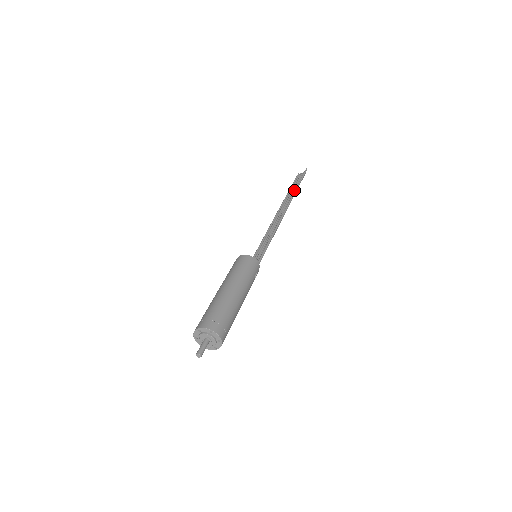
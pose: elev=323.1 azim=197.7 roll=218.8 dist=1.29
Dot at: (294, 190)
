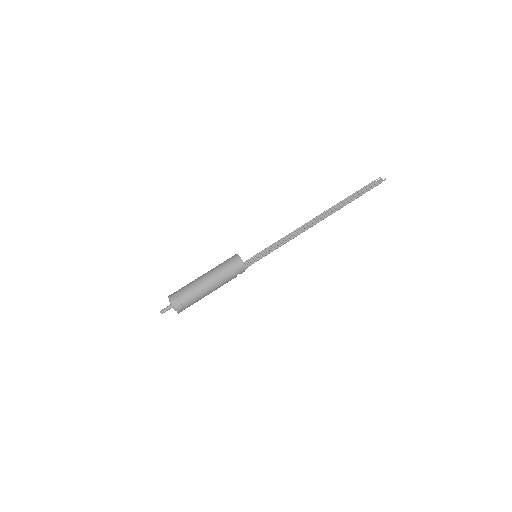
Dot at: (351, 199)
